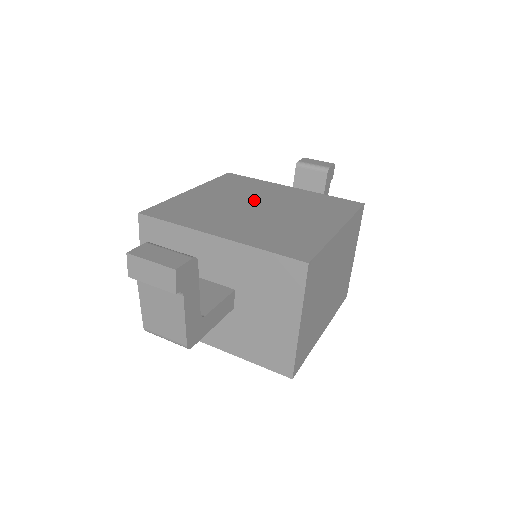
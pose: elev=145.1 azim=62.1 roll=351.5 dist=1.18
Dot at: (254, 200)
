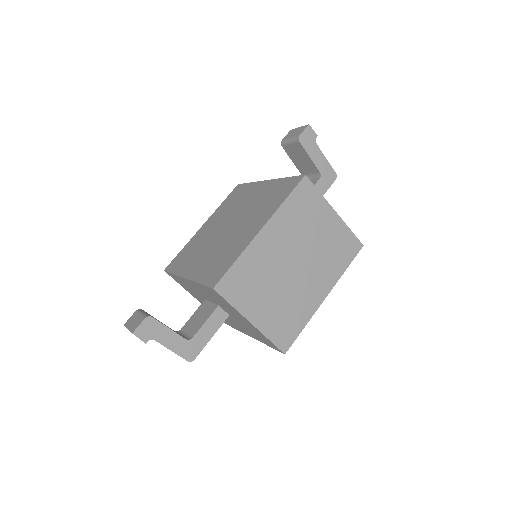
Dot at: (230, 218)
